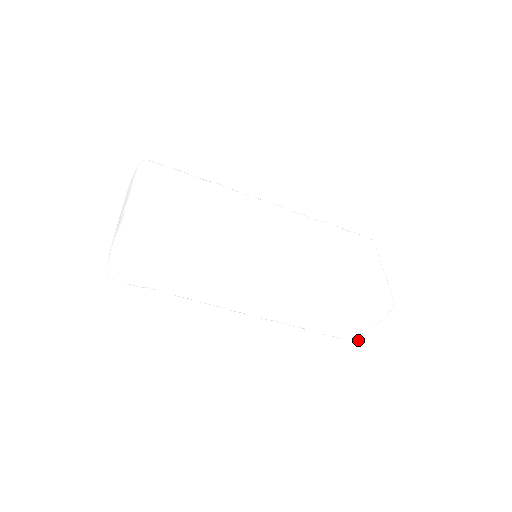
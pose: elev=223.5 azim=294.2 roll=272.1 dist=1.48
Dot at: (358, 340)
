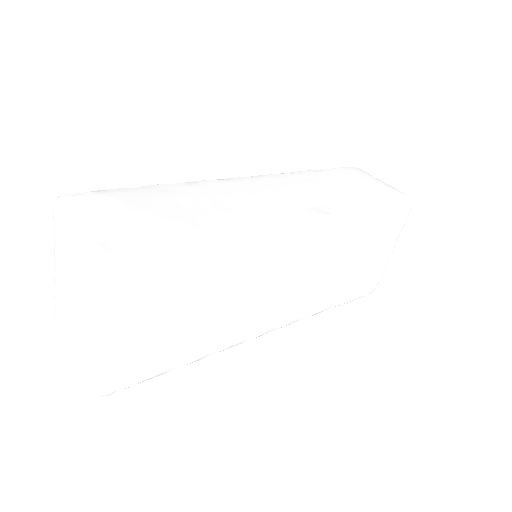
Dot at: occluded
